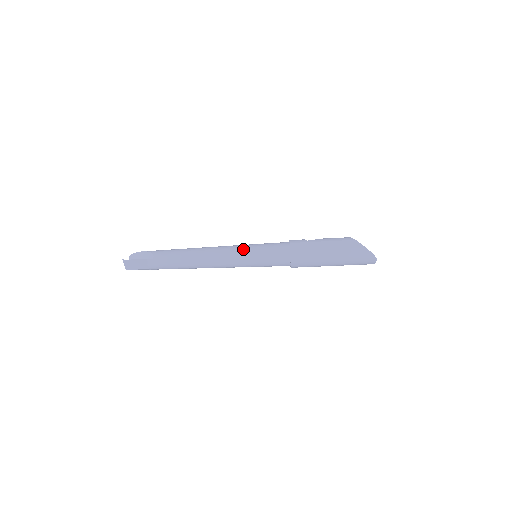
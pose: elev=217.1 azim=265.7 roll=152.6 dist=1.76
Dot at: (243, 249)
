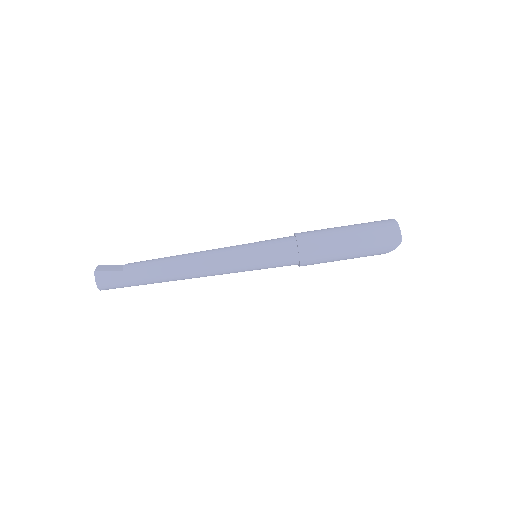
Dot at: occluded
